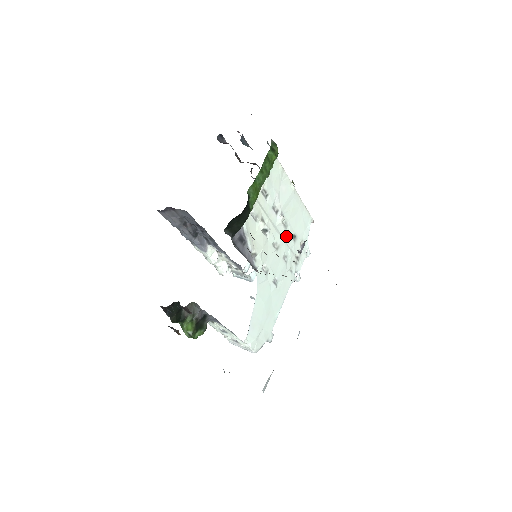
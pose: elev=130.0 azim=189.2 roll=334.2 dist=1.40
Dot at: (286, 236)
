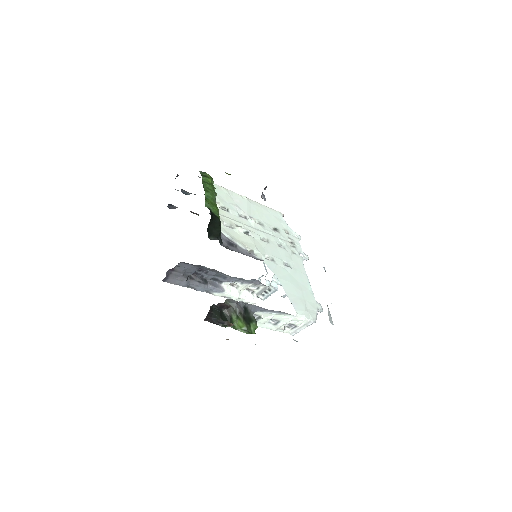
Dot at: (268, 231)
